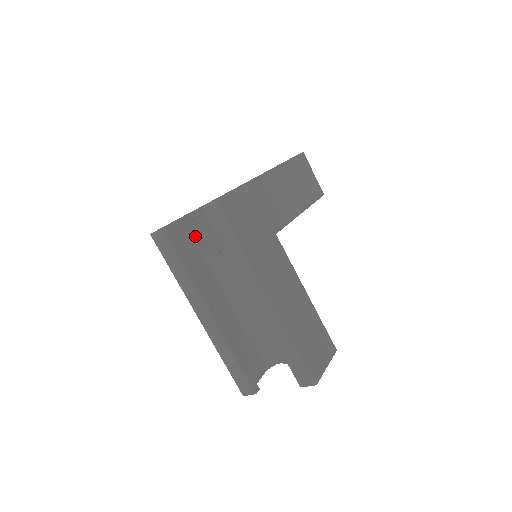
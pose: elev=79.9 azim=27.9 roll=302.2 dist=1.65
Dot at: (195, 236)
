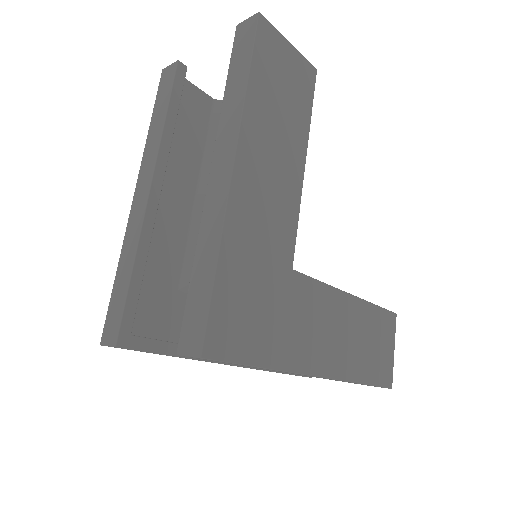
Dot at: (155, 277)
